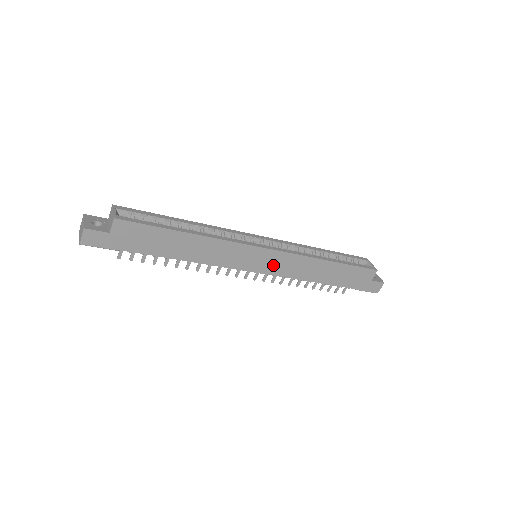
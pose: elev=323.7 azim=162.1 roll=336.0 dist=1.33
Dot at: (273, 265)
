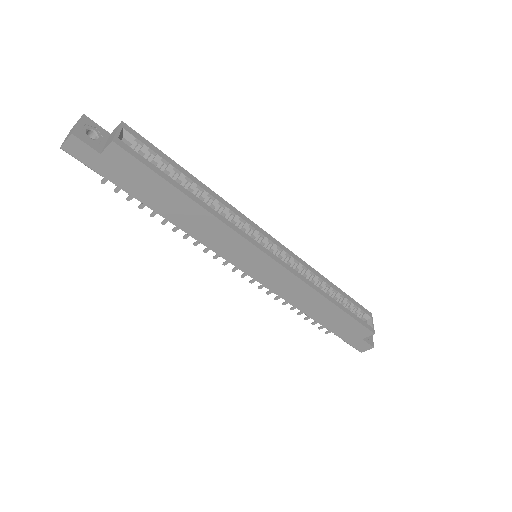
Dot at: (268, 276)
